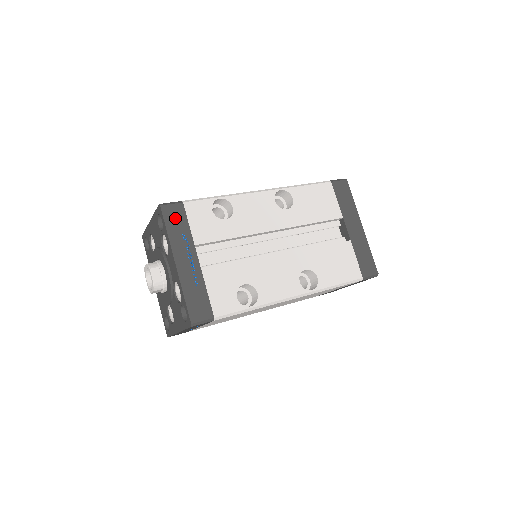
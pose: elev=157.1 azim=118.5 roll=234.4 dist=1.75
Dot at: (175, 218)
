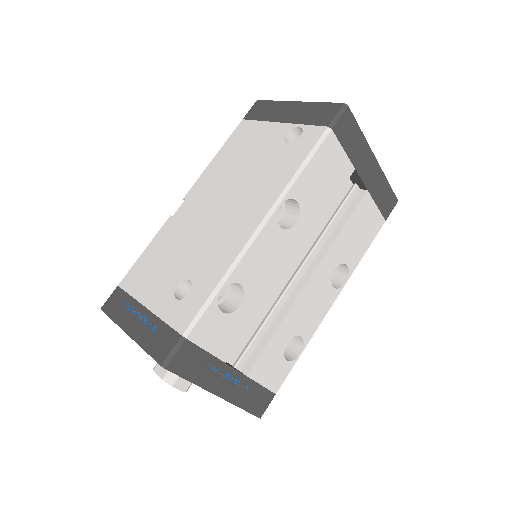
Dot at: (189, 362)
